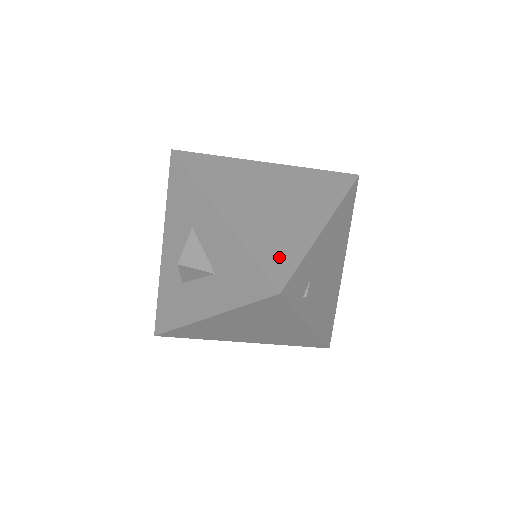
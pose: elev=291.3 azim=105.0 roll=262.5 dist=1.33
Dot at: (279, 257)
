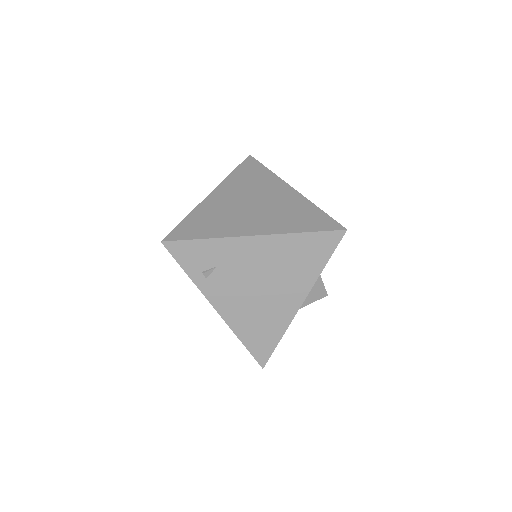
Dot at: (194, 229)
